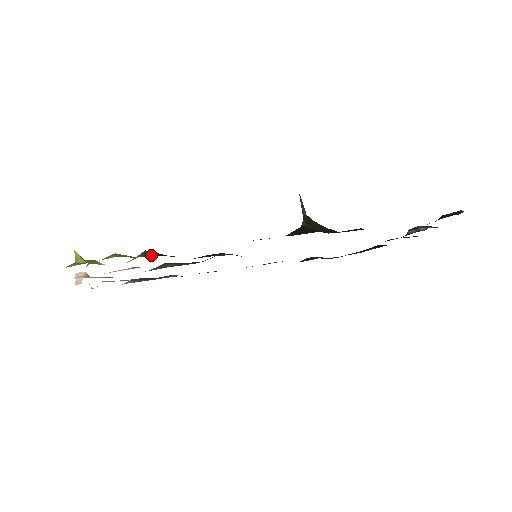
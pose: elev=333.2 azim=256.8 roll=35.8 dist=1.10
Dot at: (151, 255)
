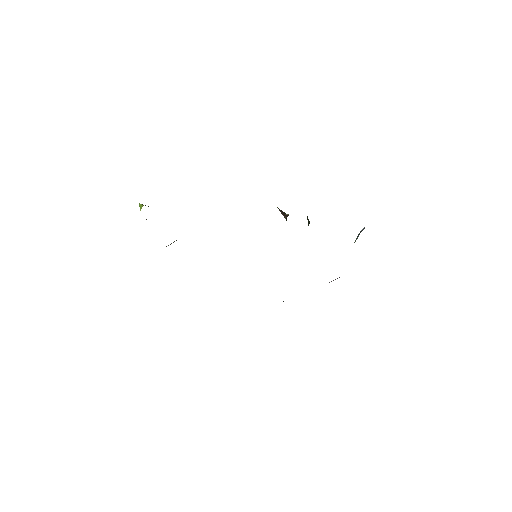
Dot at: occluded
